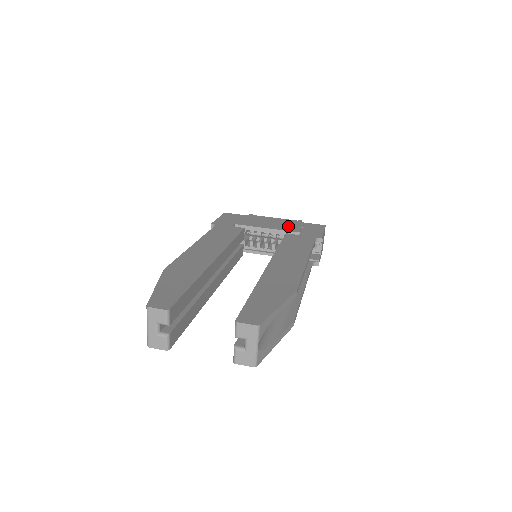
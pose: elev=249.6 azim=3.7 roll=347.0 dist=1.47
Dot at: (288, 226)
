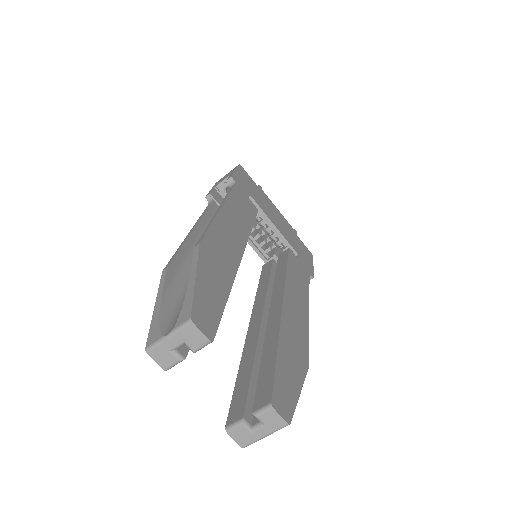
Dot at: (289, 235)
